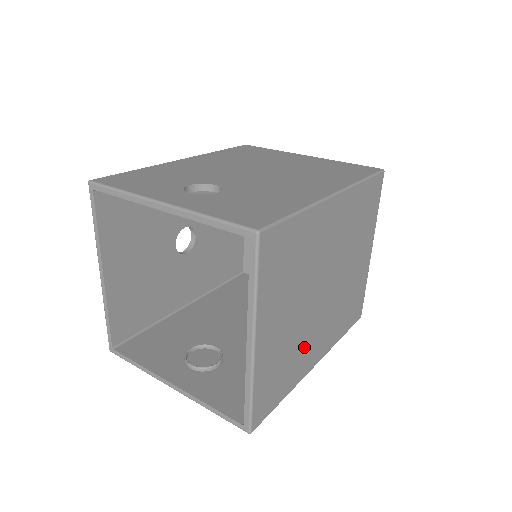
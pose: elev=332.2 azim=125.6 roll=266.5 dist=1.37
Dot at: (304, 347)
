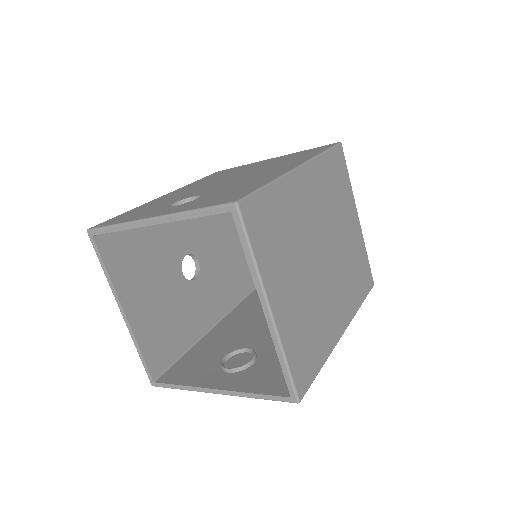
Dot at: (324, 314)
